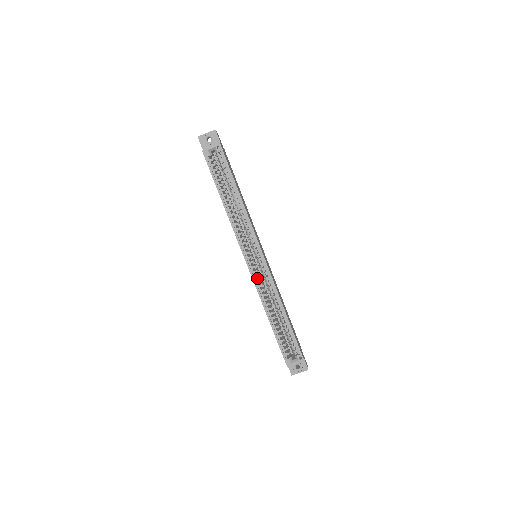
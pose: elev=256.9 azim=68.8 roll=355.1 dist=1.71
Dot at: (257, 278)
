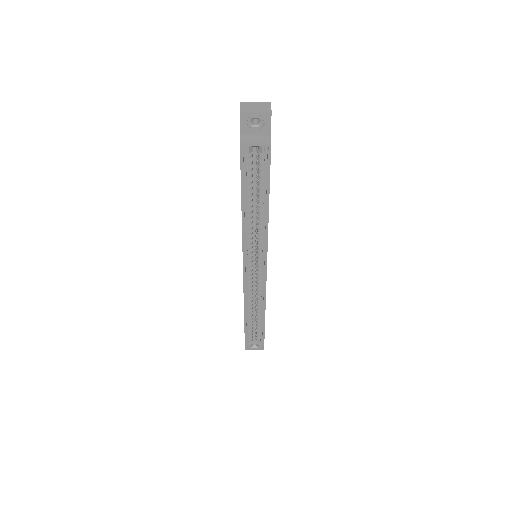
Dot at: occluded
